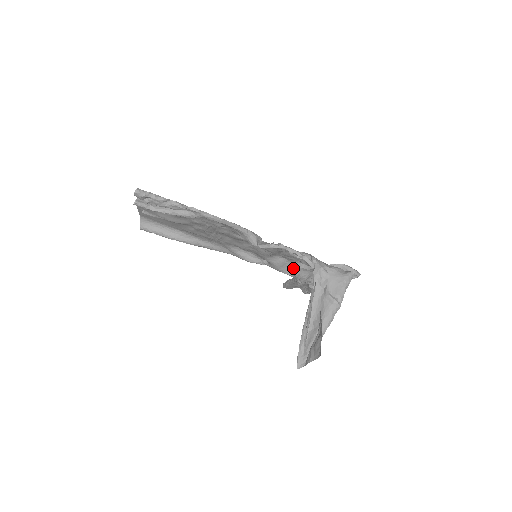
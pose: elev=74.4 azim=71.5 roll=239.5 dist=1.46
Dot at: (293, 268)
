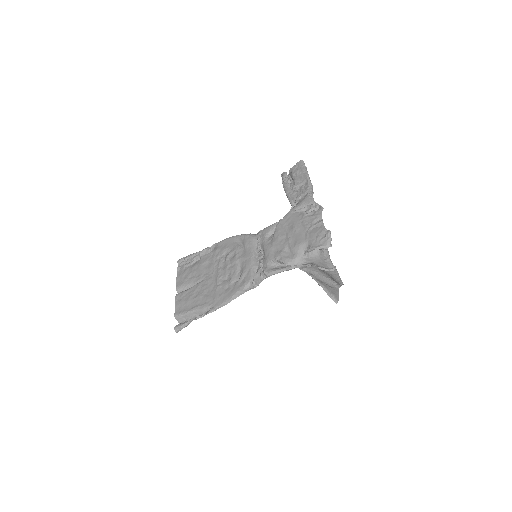
Dot at: occluded
